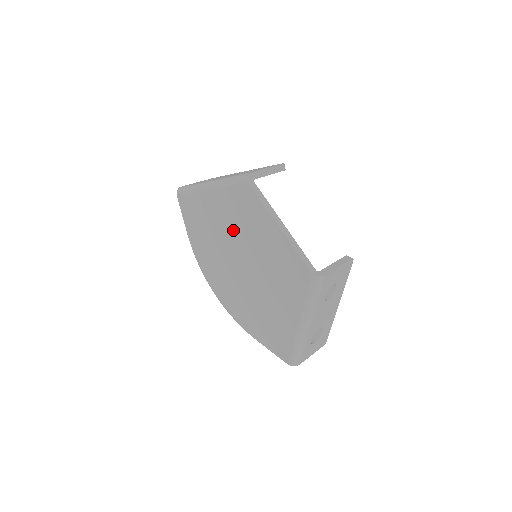
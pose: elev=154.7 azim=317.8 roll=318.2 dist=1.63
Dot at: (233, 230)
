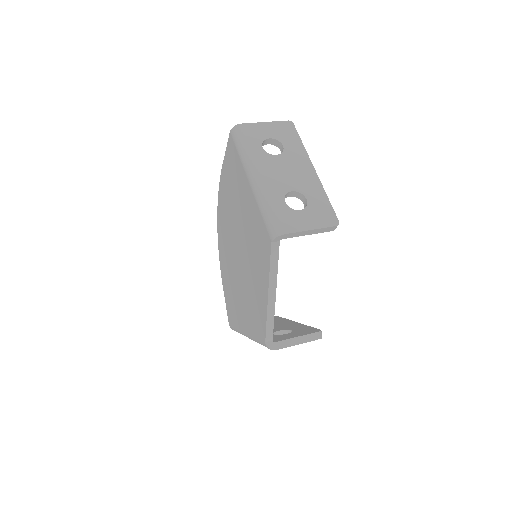
Dot at: (246, 232)
